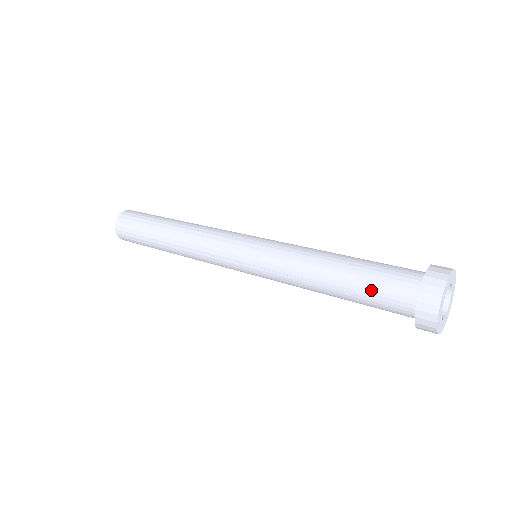
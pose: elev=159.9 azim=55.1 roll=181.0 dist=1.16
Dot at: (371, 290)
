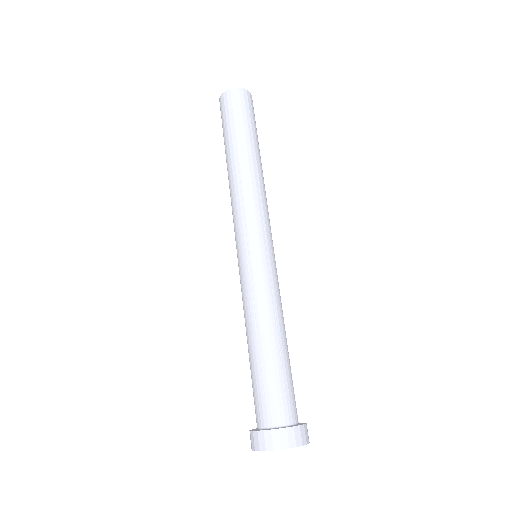
Dot at: occluded
